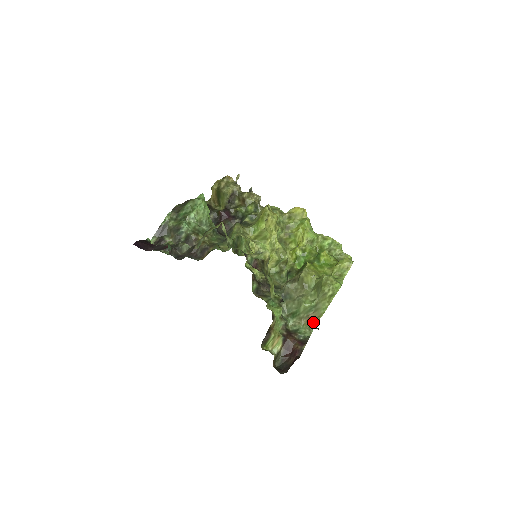
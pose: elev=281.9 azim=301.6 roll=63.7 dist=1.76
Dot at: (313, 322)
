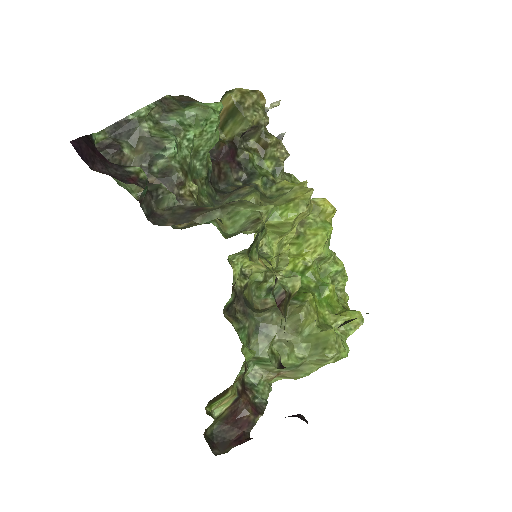
Dot at: (277, 378)
